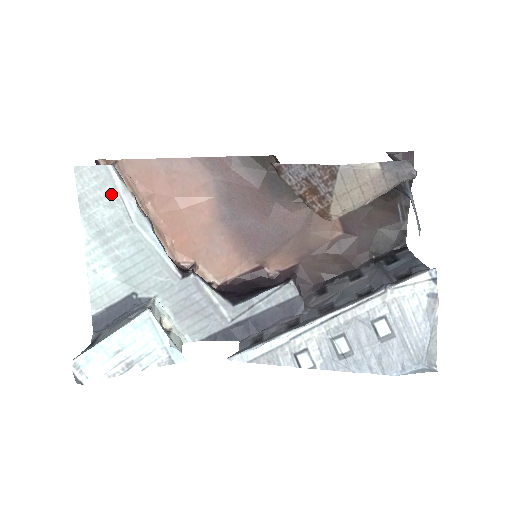
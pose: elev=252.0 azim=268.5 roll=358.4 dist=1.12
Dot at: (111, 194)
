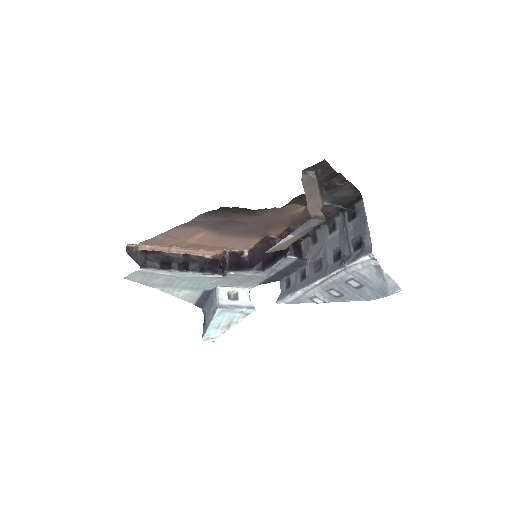
Dot at: (152, 275)
